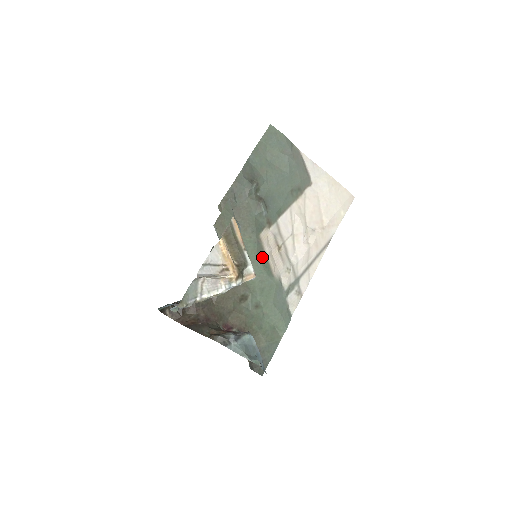
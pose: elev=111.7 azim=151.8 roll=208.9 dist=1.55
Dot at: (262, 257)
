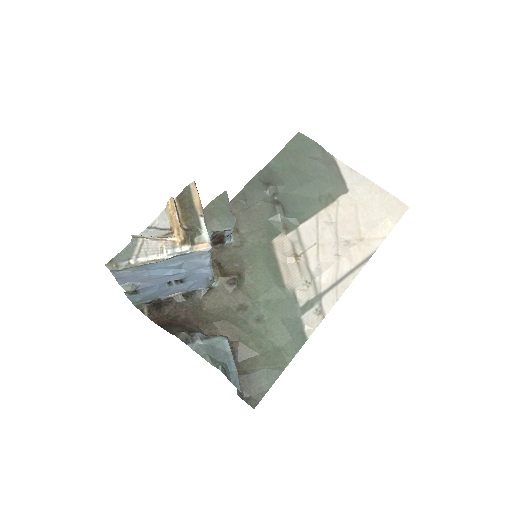
Dot at: (272, 264)
